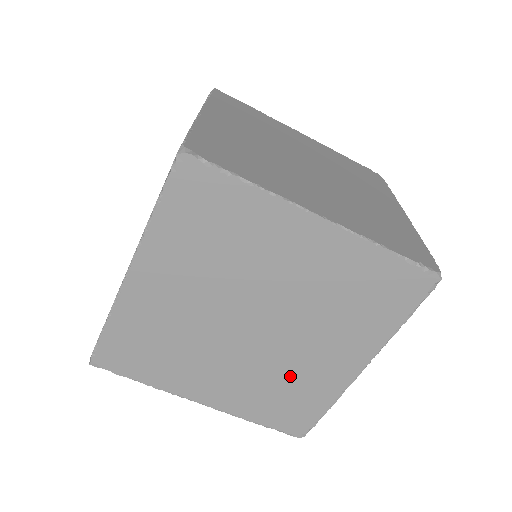
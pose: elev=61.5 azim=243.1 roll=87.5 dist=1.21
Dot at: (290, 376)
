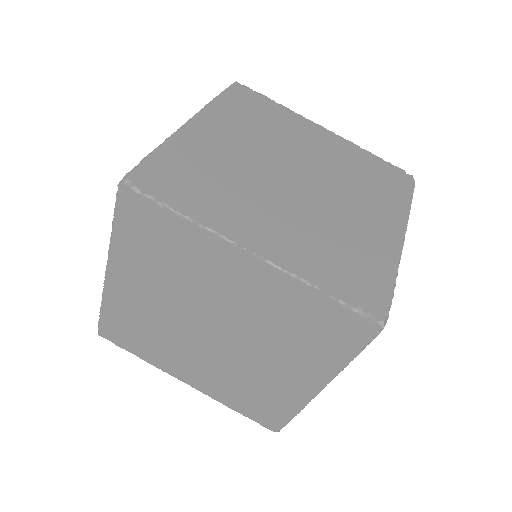
Dot at: (254, 380)
